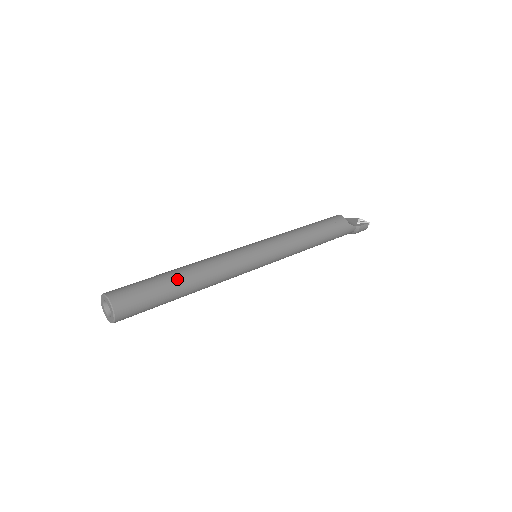
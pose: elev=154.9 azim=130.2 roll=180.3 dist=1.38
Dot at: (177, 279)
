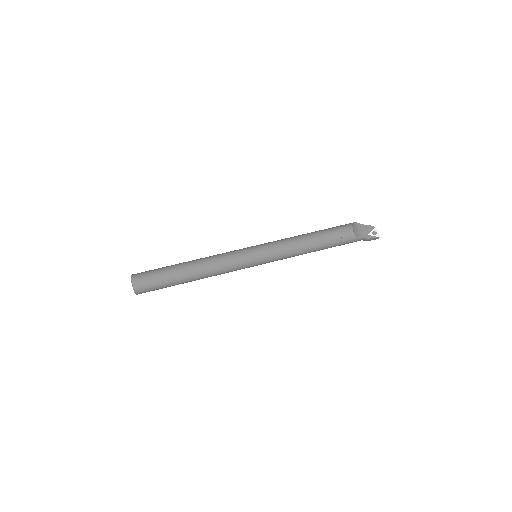
Dot at: (182, 274)
